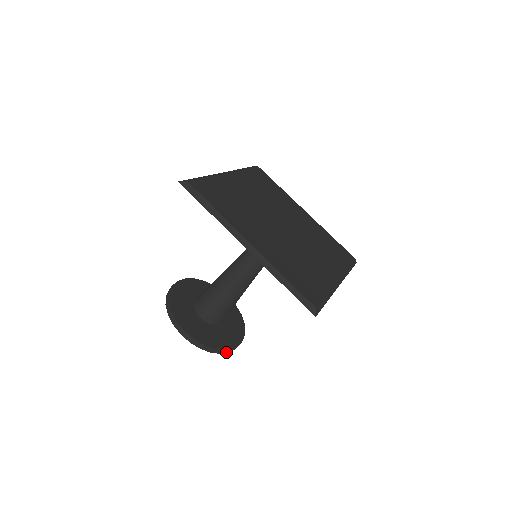
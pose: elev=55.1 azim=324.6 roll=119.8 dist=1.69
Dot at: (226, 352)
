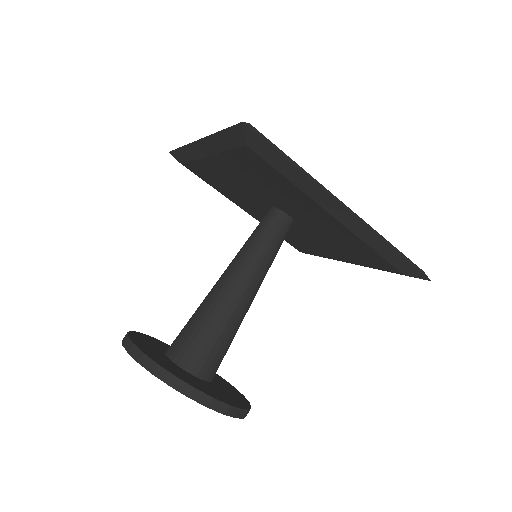
Dot at: occluded
